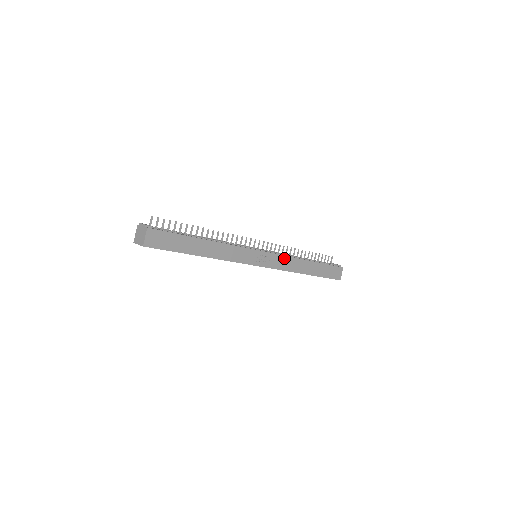
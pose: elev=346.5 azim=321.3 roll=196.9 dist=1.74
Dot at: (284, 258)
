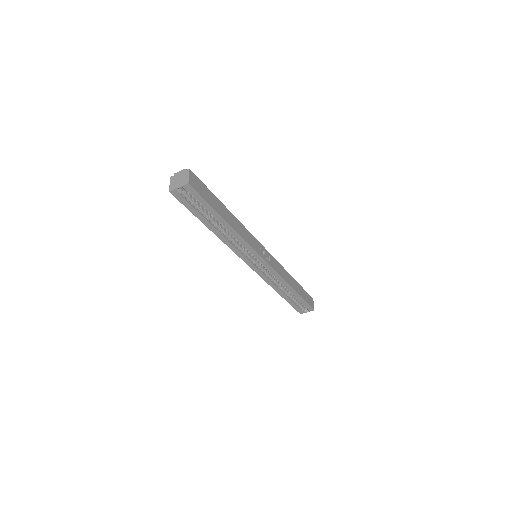
Dot at: (277, 264)
